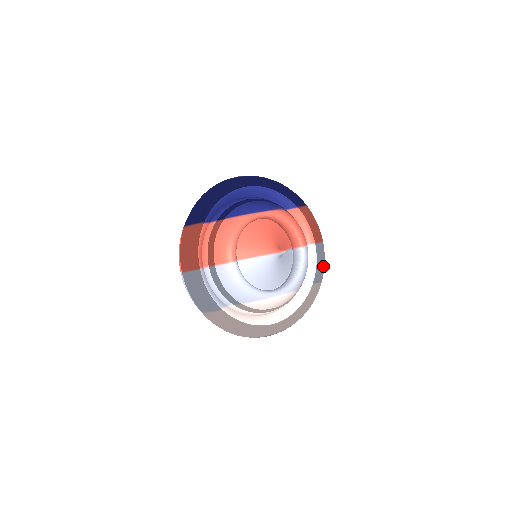
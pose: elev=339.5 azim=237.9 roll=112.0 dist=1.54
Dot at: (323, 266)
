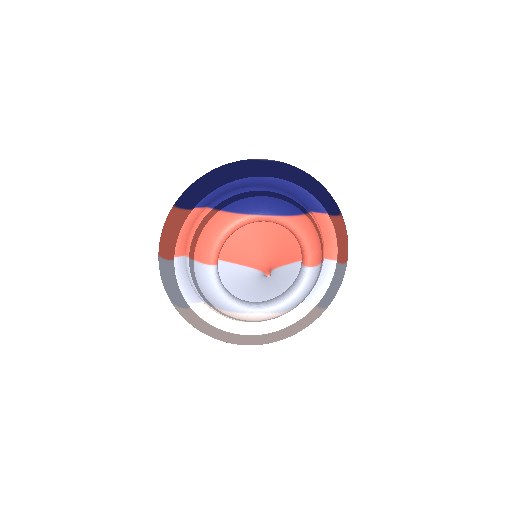
Dot at: (334, 291)
